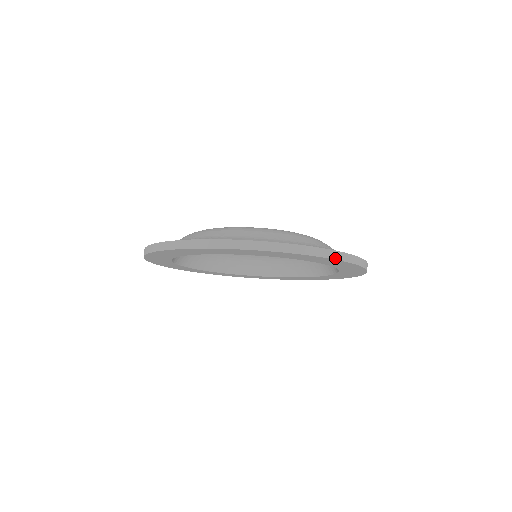
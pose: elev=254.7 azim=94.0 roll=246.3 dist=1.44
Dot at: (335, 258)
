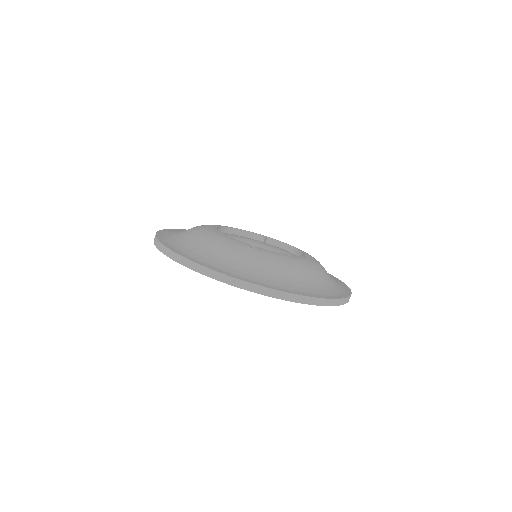
Dot at: (304, 302)
